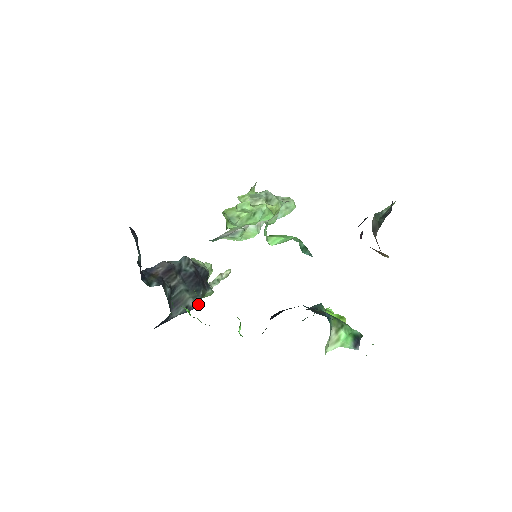
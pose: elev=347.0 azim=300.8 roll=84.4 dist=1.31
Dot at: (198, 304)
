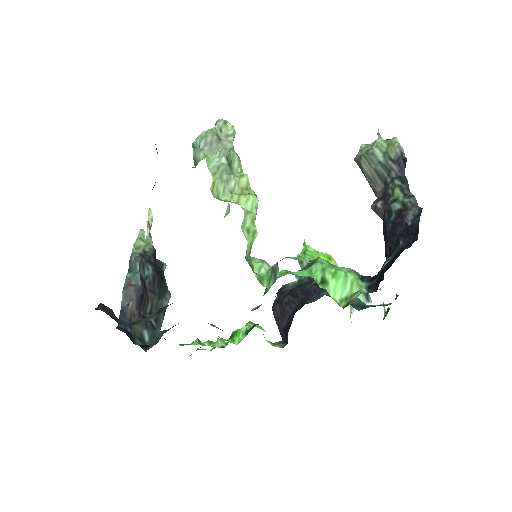
Dot at: occluded
